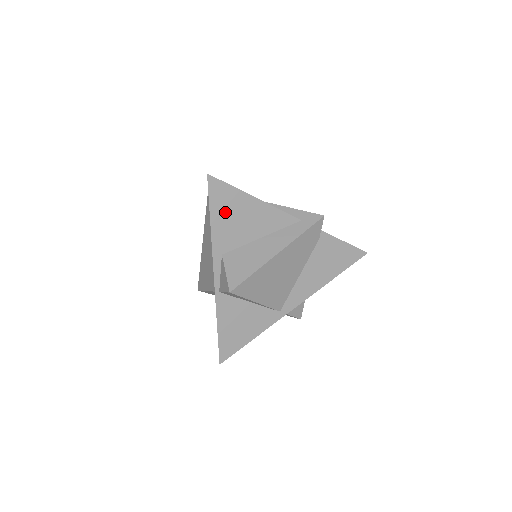
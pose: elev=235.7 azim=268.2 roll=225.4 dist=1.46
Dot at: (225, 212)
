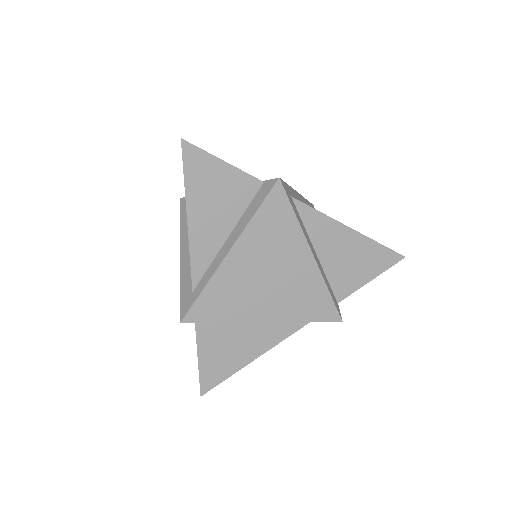
Dot at: occluded
